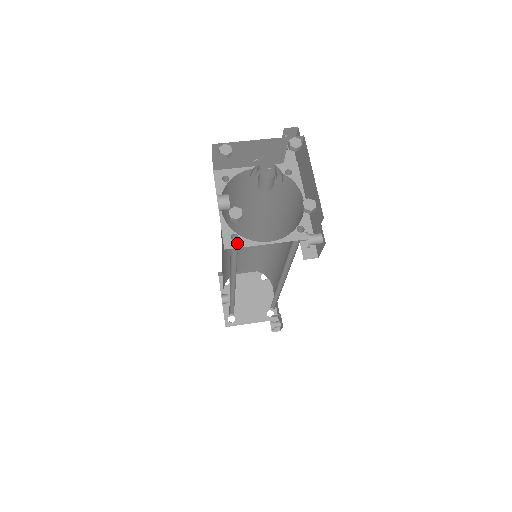
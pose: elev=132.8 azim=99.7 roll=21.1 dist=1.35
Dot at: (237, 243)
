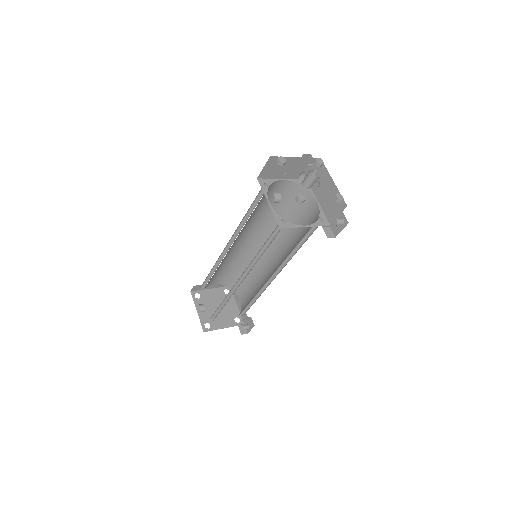
Dot at: (287, 225)
